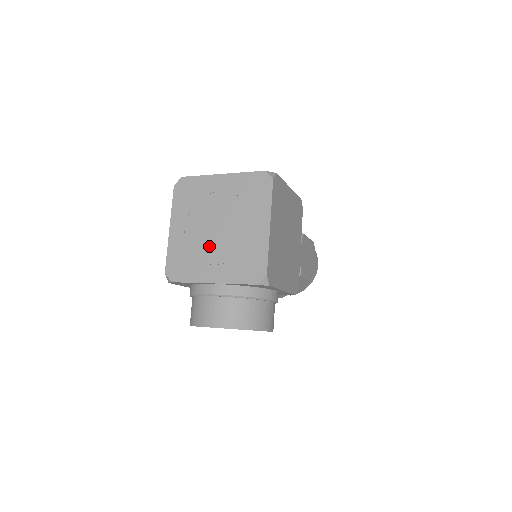
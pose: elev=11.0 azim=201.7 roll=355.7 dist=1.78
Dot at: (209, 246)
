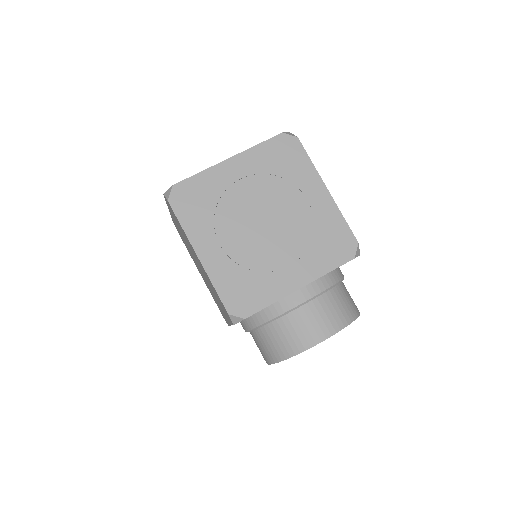
Dot at: (268, 248)
